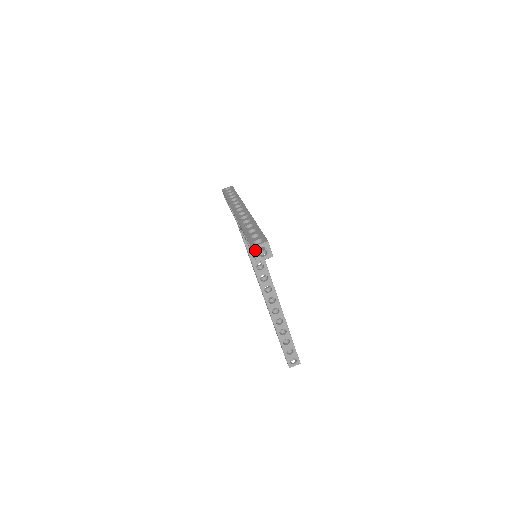
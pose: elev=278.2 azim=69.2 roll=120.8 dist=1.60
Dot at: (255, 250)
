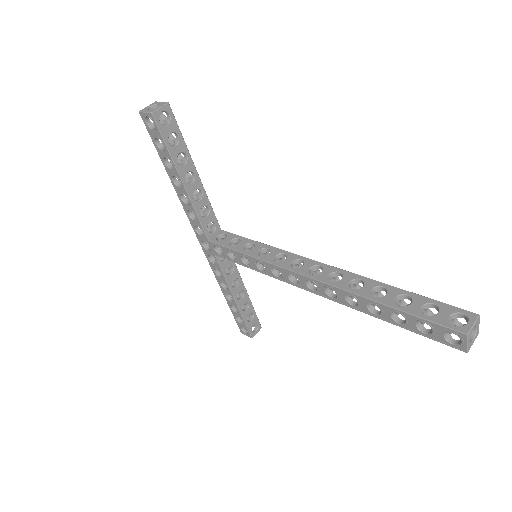
Dot at: (144, 111)
